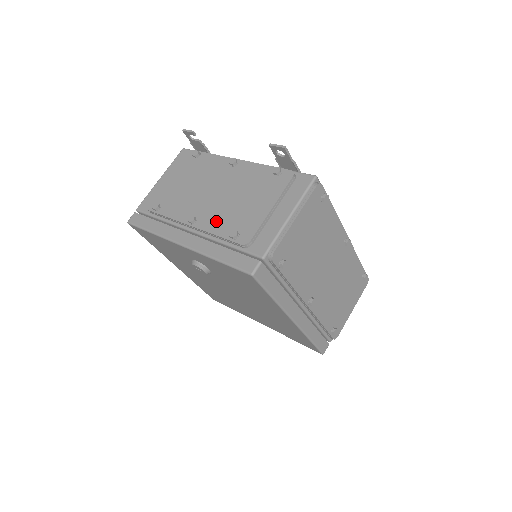
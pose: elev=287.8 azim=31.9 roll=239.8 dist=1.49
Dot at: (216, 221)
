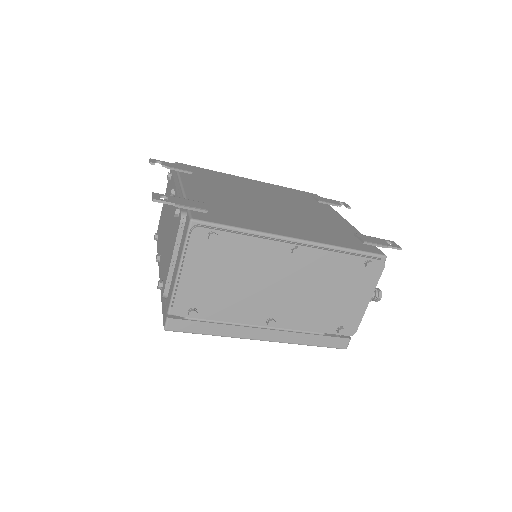
Dot at: (162, 264)
